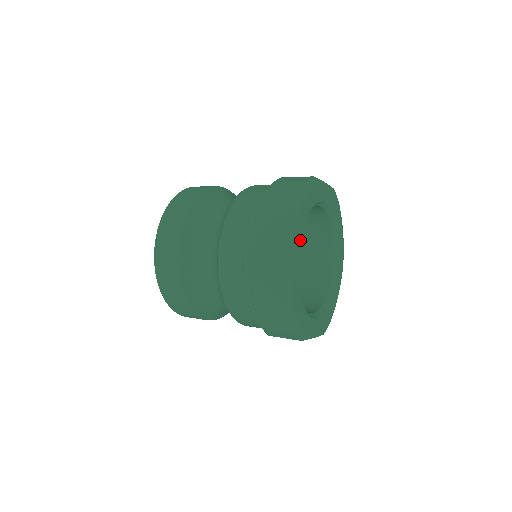
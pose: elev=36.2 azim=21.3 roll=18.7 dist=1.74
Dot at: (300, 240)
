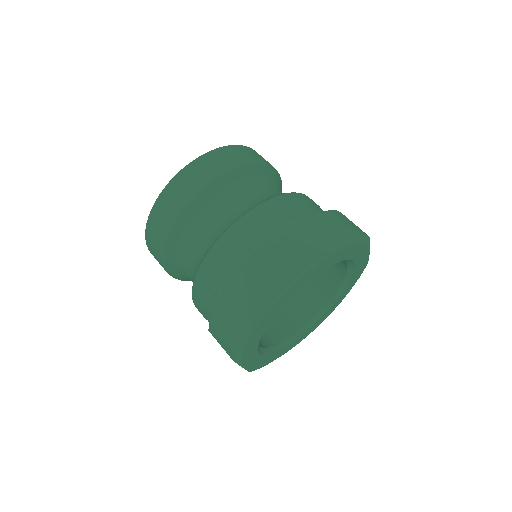
Dot at: (264, 330)
